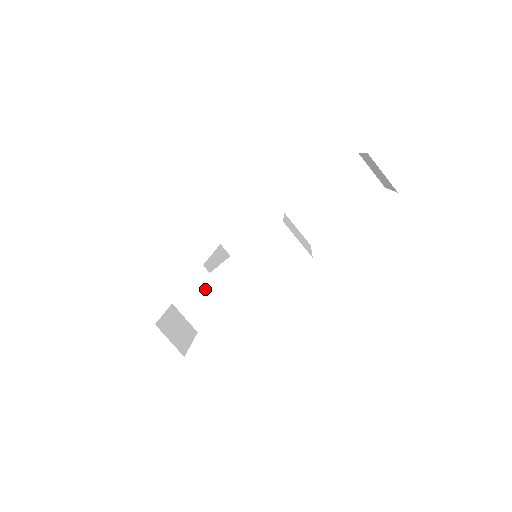
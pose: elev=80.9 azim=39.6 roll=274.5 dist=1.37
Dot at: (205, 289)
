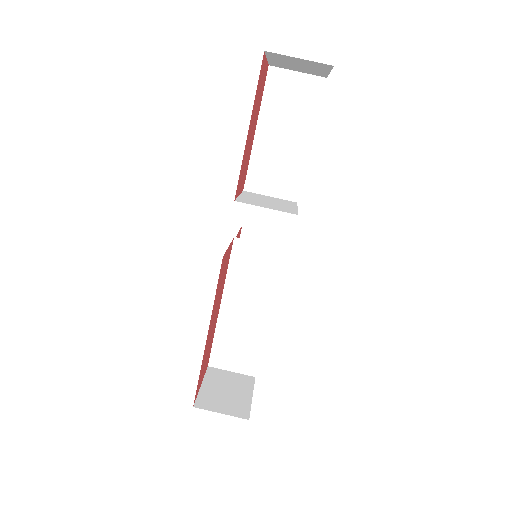
Dot at: (228, 328)
